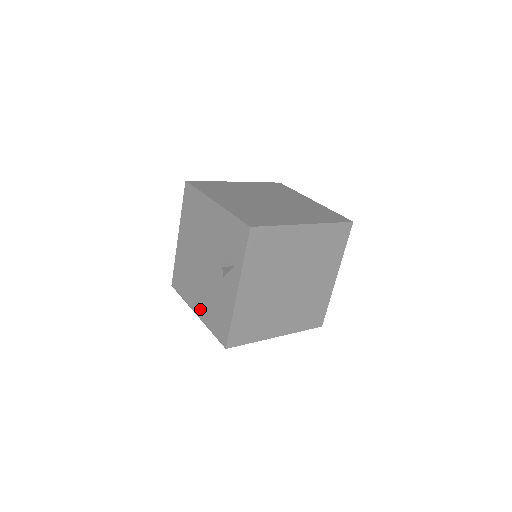
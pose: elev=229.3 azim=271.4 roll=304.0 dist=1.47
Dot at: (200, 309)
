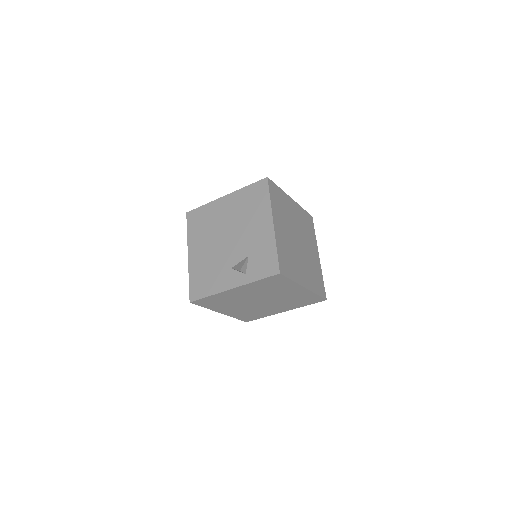
Dot at: (194, 258)
